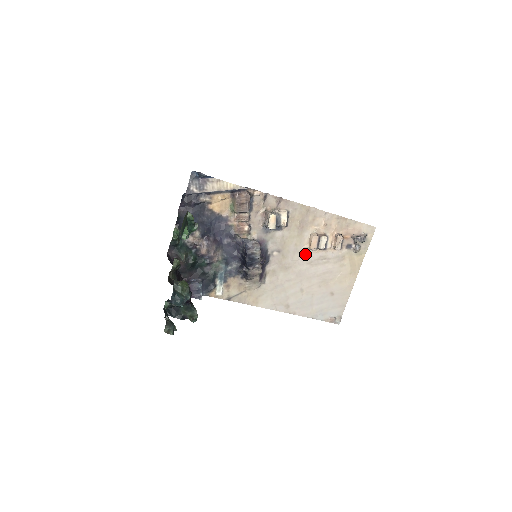
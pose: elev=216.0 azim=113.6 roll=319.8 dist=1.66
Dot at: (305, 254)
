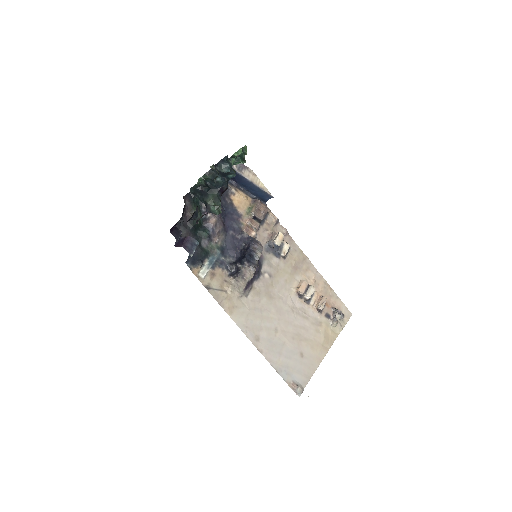
Dot at: (290, 296)
